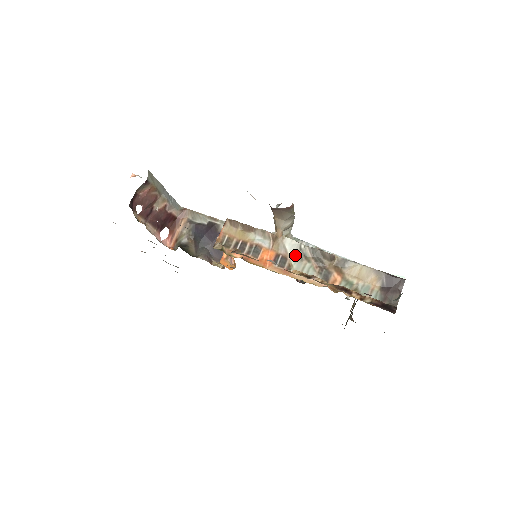
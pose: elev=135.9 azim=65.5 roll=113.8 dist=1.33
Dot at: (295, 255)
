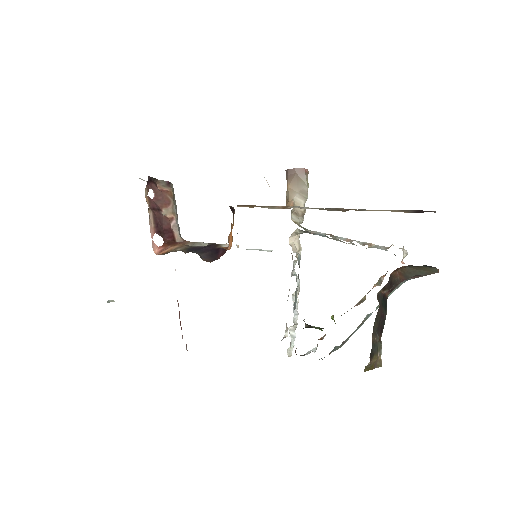
Dot at: occluded
